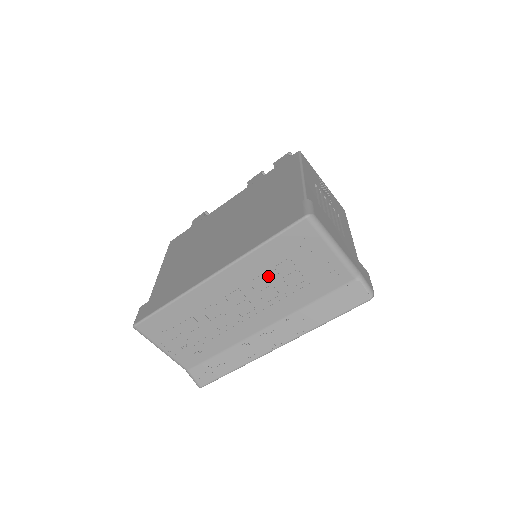
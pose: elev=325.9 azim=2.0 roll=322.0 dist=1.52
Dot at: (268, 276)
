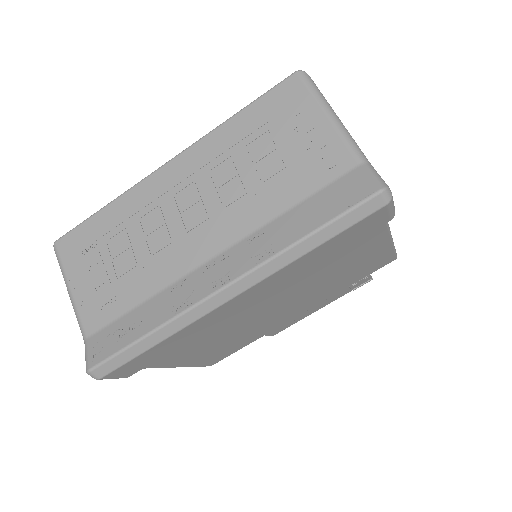
Dot at: (236, 161)
